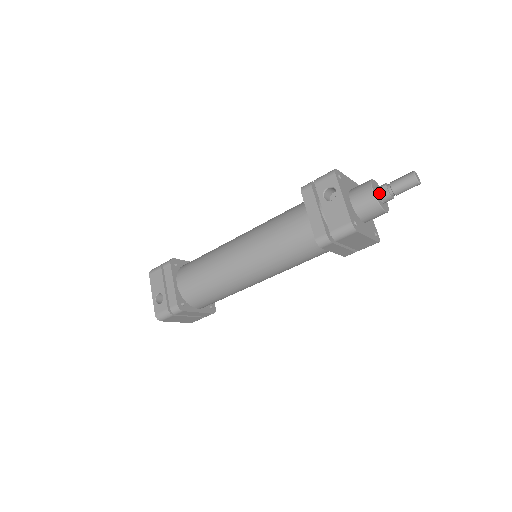
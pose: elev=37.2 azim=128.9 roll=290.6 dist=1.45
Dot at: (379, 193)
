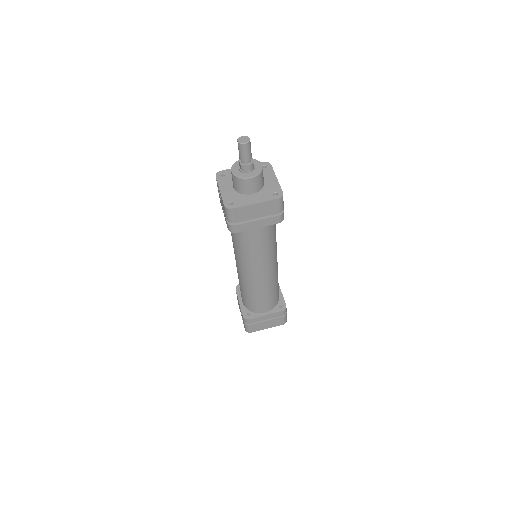
Dot at: (240, 168)
